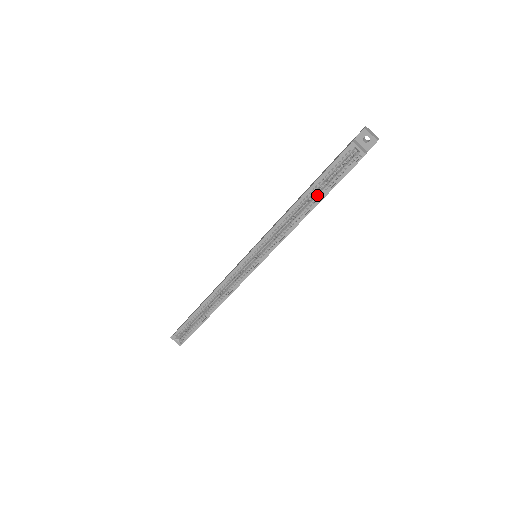
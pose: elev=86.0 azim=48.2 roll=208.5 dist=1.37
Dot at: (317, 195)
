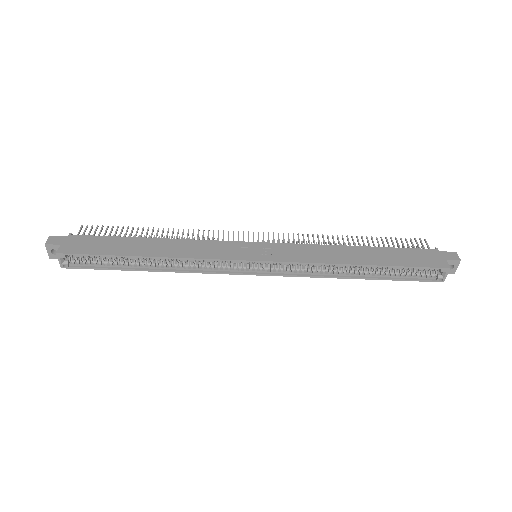
Dot at: (378, 272)
